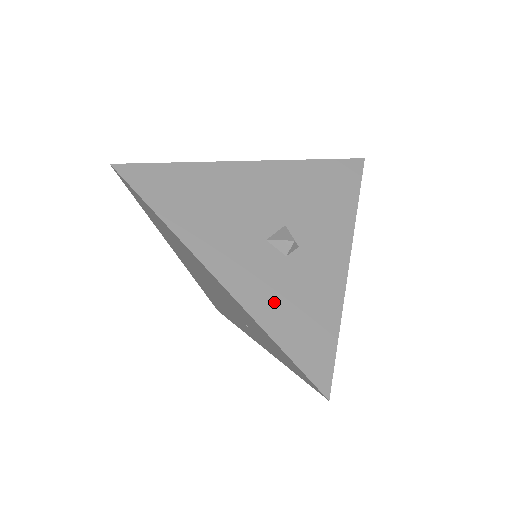
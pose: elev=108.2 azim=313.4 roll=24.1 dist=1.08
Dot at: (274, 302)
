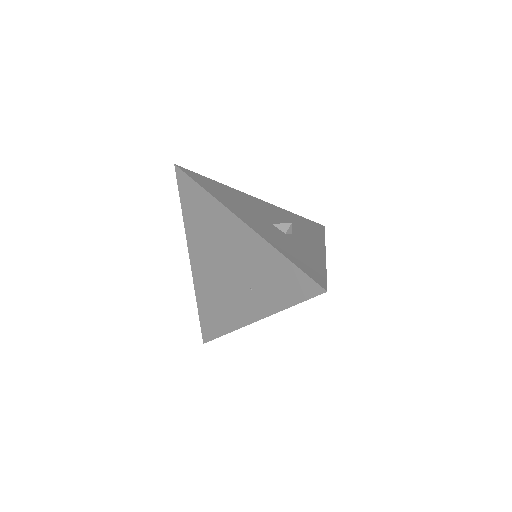
Dot at: (282, 244)
